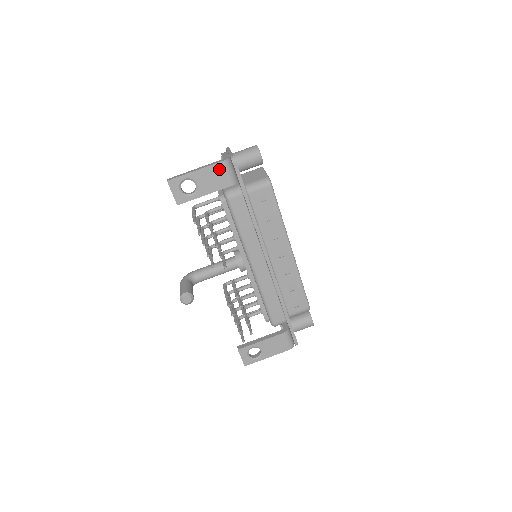
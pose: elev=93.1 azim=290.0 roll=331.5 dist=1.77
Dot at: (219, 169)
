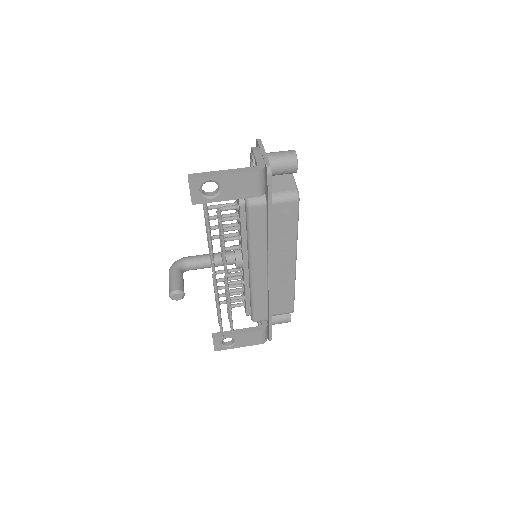
Dot at: (250, 178)
